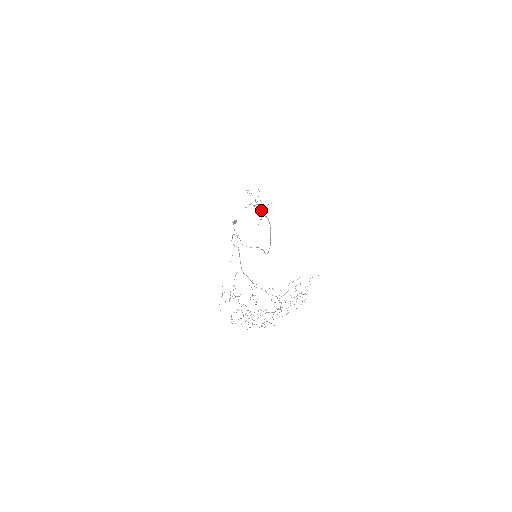
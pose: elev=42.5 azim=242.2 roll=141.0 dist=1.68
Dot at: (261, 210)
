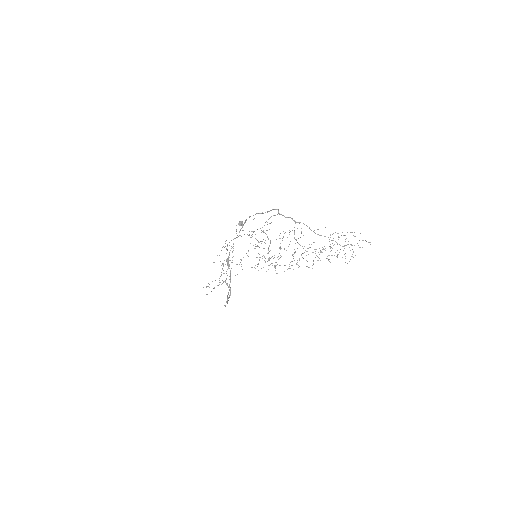
Dot at: occluded
